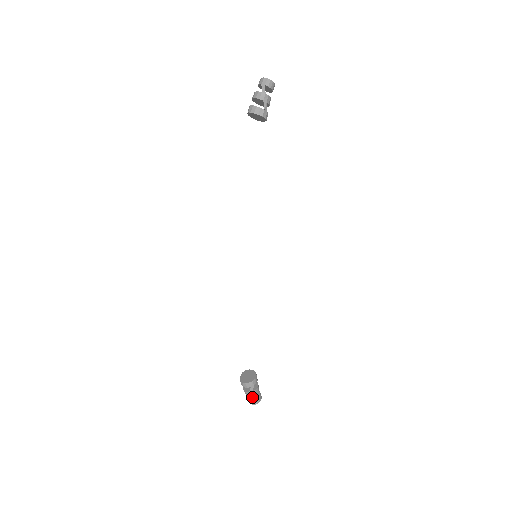
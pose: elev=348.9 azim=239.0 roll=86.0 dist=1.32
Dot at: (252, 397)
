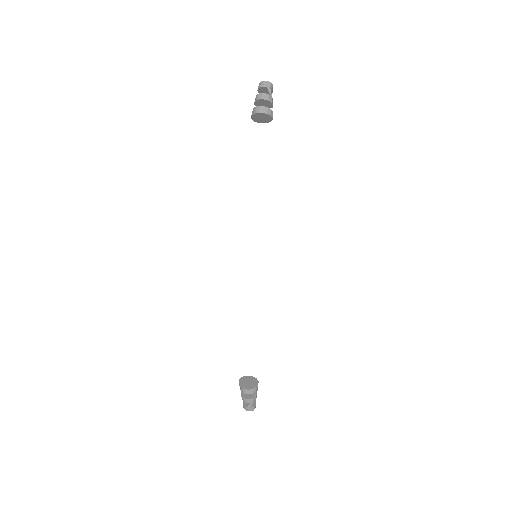
Dot at: (249, 404)
